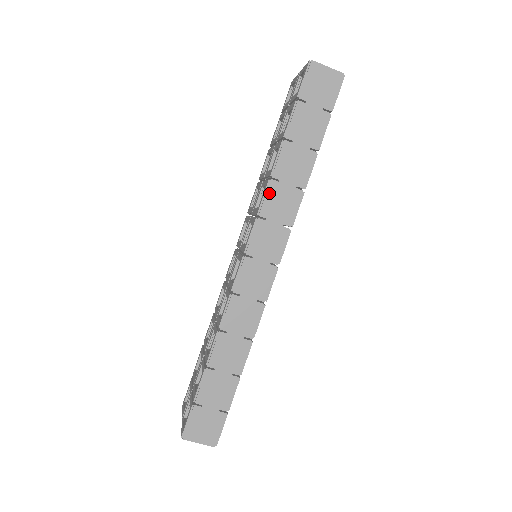
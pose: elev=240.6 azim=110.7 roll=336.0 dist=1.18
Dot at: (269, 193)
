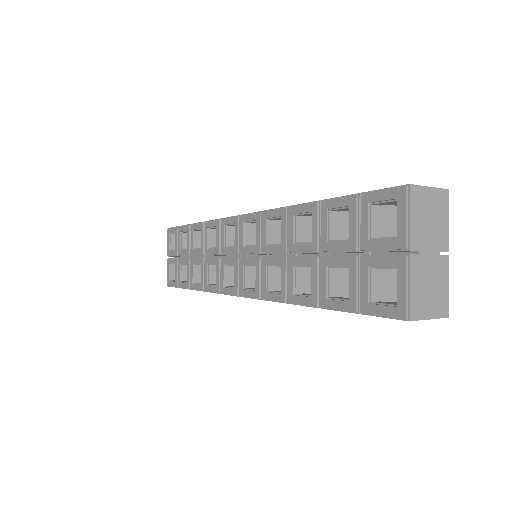
Dot at: (281, 302)
